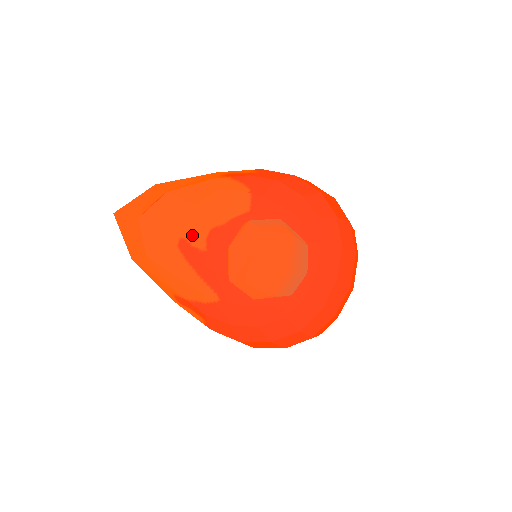
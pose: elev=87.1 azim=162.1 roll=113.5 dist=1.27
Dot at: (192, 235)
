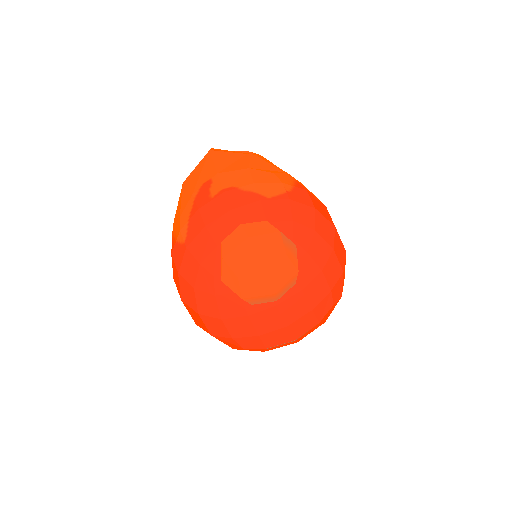
Dot at: (218, 181)
